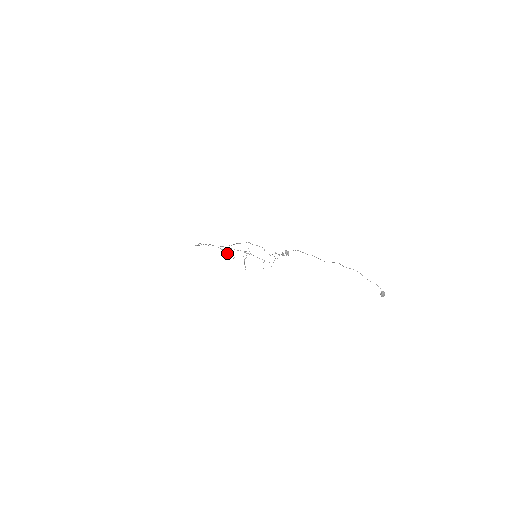
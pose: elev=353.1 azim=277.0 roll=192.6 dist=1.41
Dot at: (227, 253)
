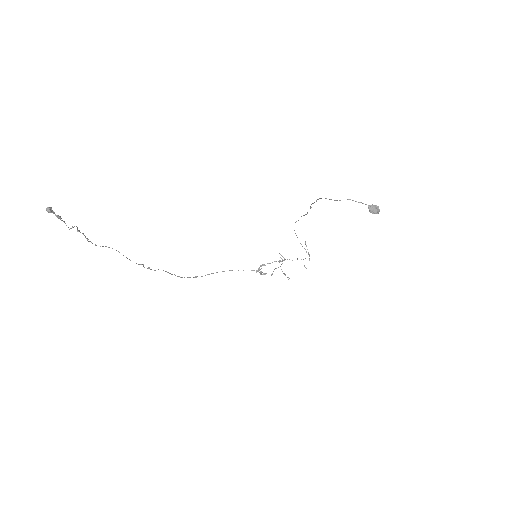
Dot at: (261, 272)
